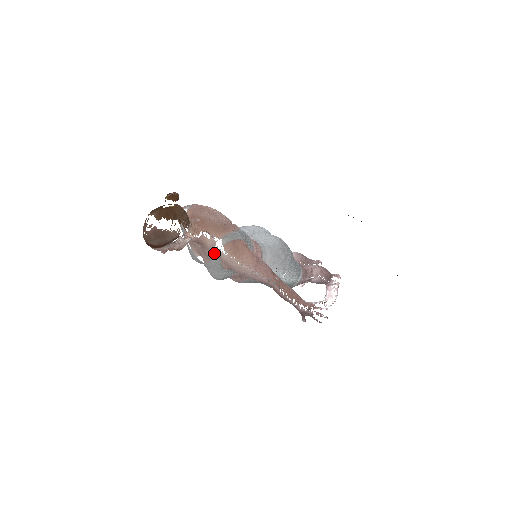
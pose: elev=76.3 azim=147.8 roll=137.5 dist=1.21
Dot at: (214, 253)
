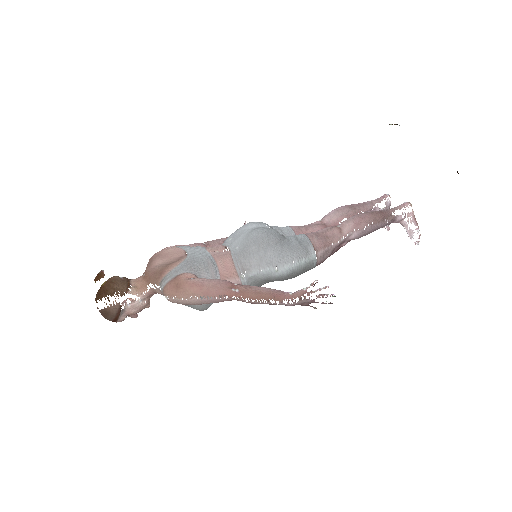
Dot at: occluded
